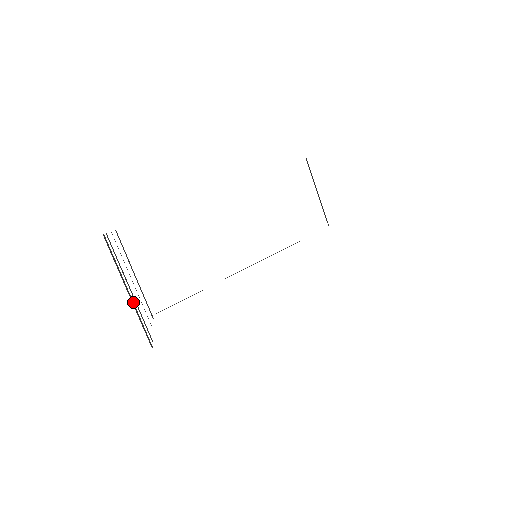
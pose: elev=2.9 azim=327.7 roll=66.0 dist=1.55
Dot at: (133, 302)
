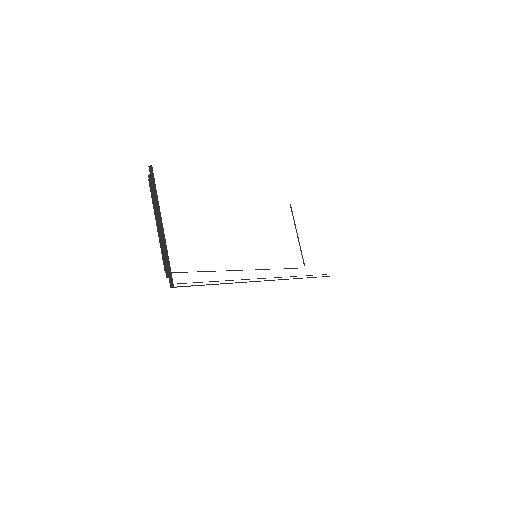
Dot at: (164, 234)
